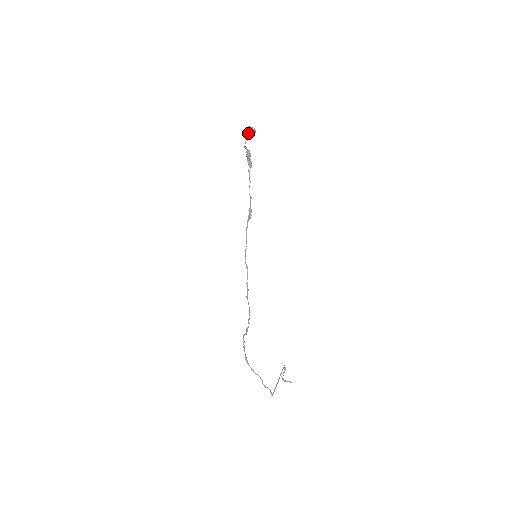
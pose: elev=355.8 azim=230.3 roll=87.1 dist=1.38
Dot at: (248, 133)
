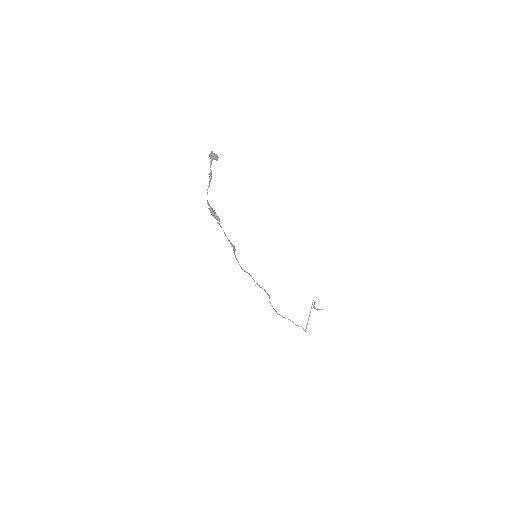
Dot at: occluded
